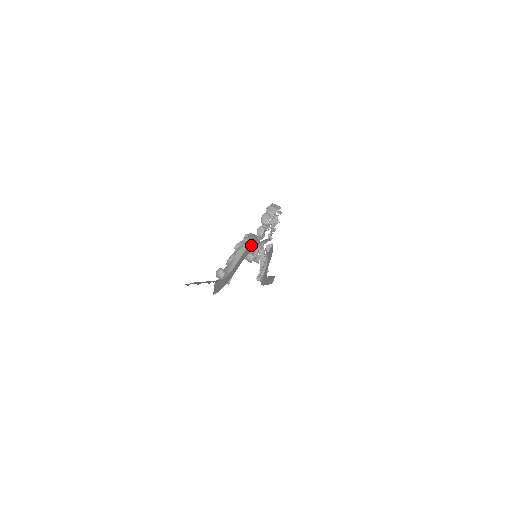
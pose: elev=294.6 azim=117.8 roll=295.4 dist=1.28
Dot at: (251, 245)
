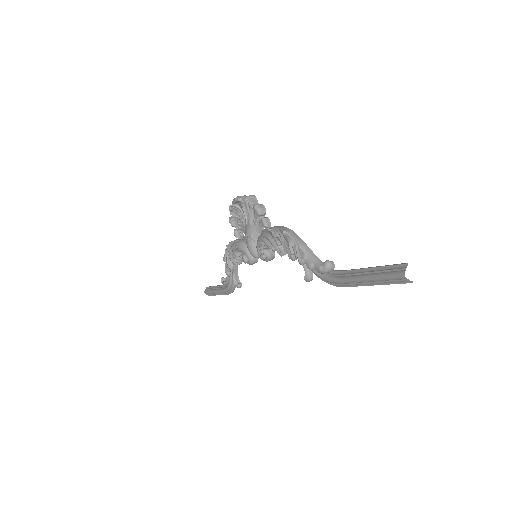
Dot at: occluded
